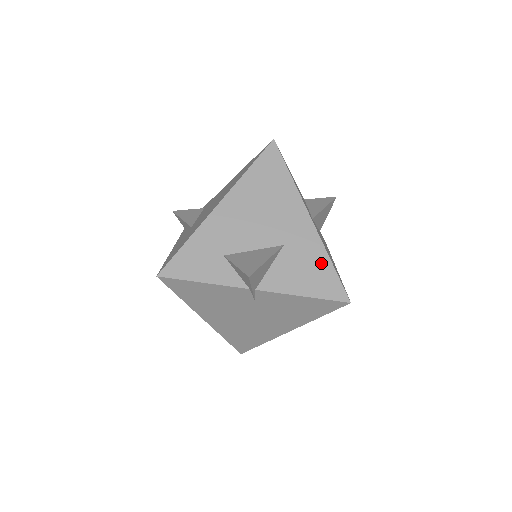
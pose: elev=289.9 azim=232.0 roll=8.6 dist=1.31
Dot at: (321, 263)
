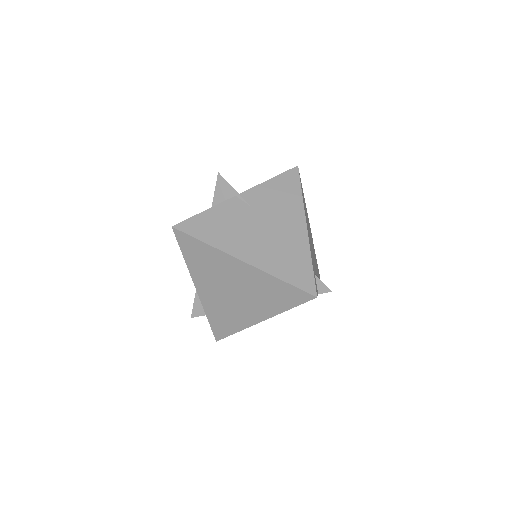
Dot at: occluded
